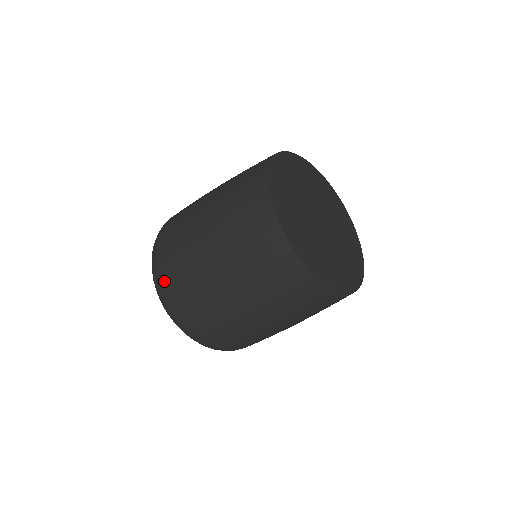
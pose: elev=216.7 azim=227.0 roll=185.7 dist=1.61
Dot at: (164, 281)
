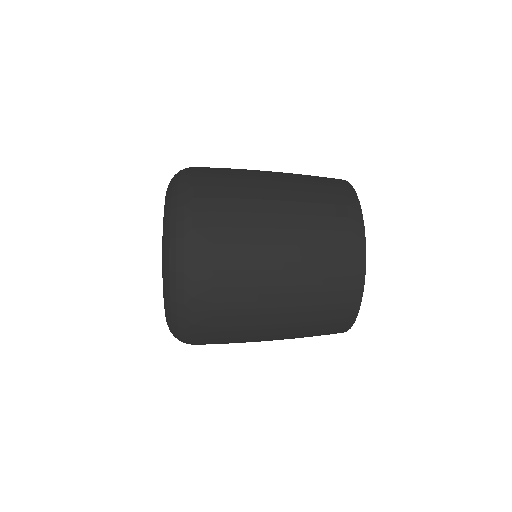
Dot at: (198, 286)
